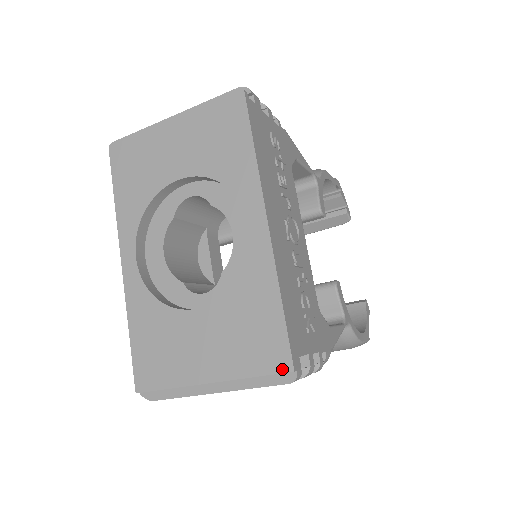
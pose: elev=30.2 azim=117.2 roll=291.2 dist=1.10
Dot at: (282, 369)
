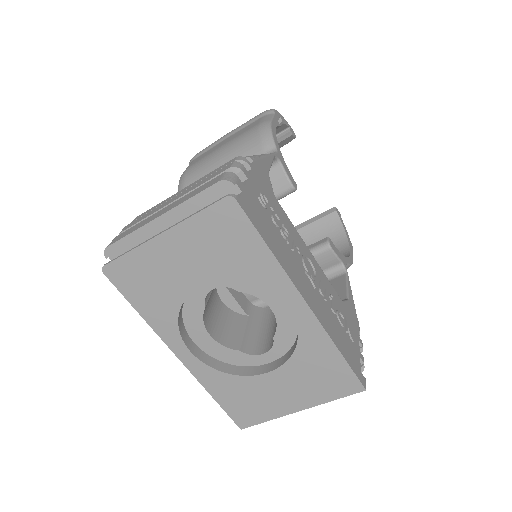
Dot at: (356, 391)
